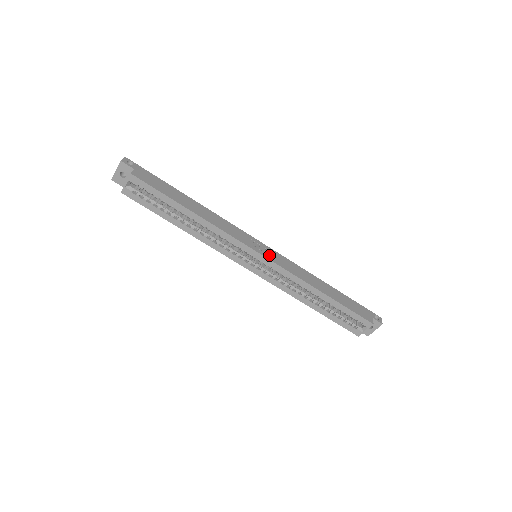
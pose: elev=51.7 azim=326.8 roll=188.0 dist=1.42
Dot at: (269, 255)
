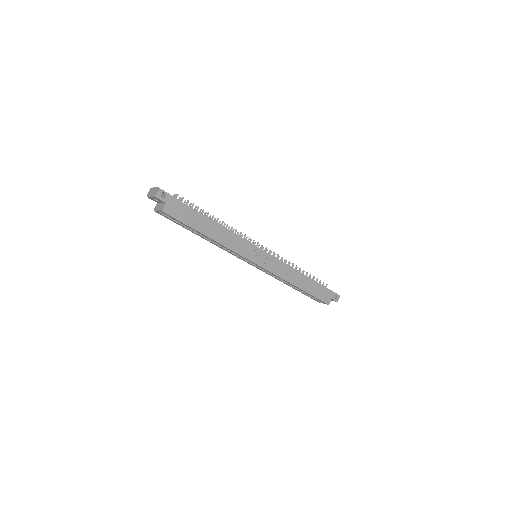
Dot at: (265, 263)
